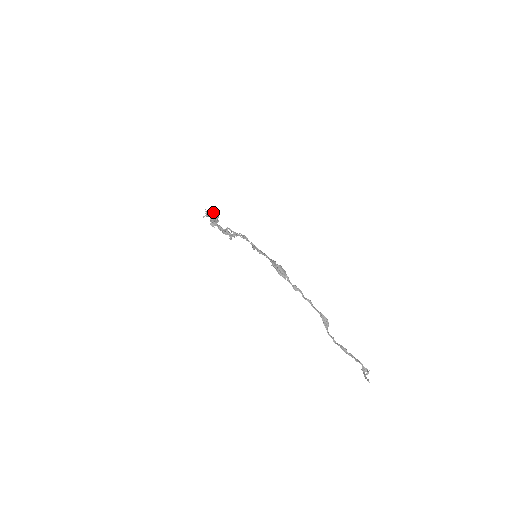
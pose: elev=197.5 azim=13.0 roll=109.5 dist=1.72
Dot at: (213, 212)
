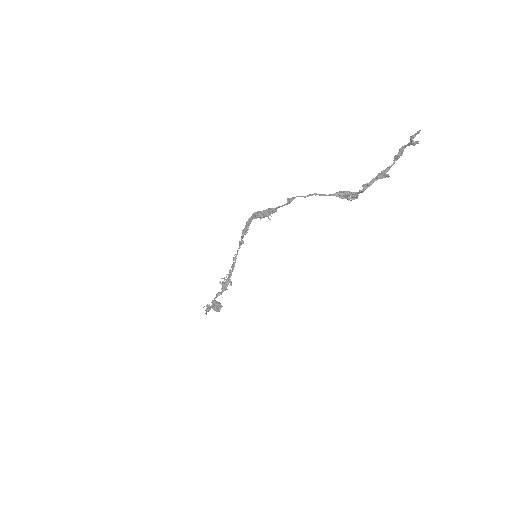
Dot at: occluded
